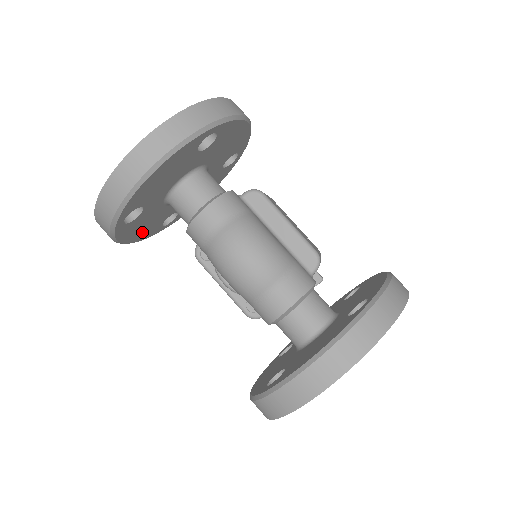
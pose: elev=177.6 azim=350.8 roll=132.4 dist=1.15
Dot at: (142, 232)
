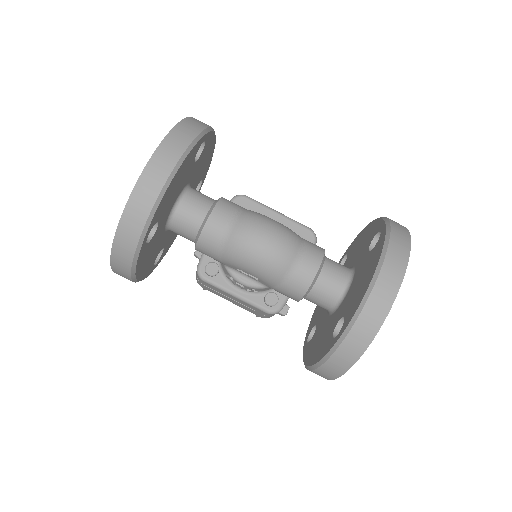
Dot at: (145, 266)
